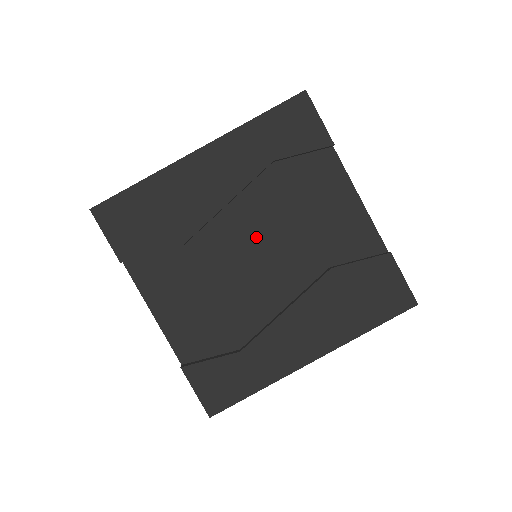
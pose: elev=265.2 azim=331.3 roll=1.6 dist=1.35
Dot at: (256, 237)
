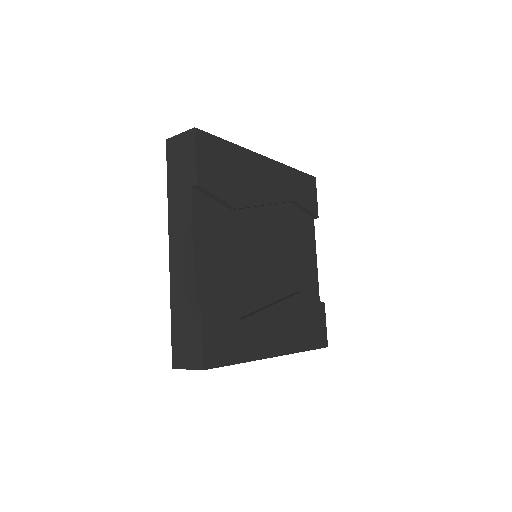
Dot at: (270, 240)
